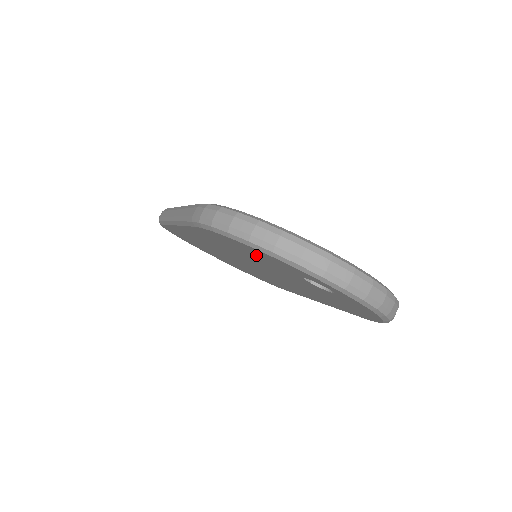
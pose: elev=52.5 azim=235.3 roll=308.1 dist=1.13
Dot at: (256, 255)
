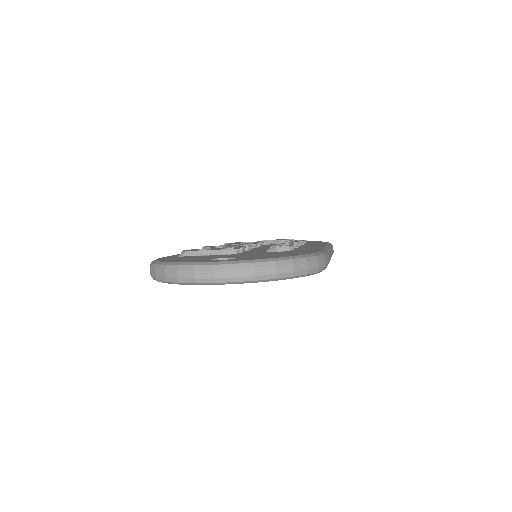
Dot at: occluded
